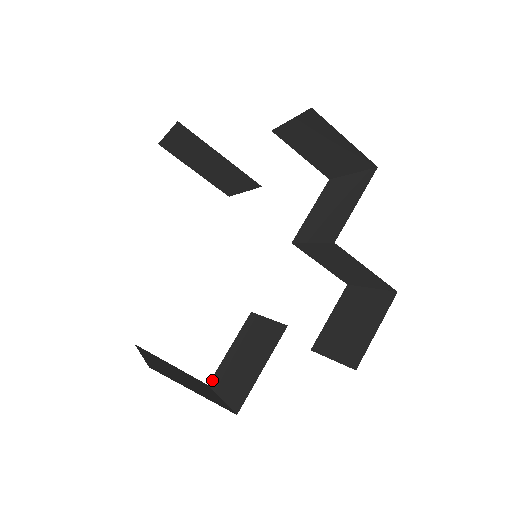
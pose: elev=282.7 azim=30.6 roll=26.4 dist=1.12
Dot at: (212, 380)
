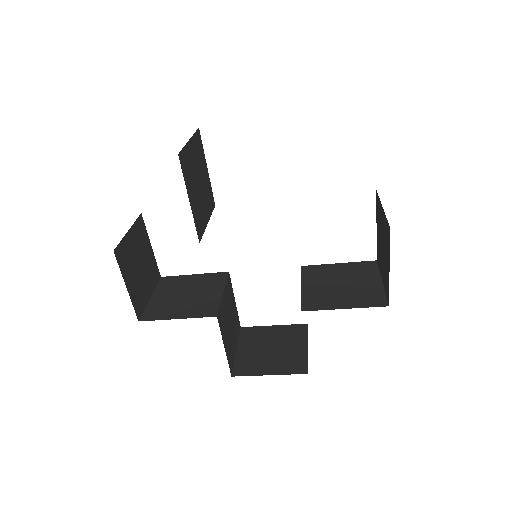
Dot at: occluded
